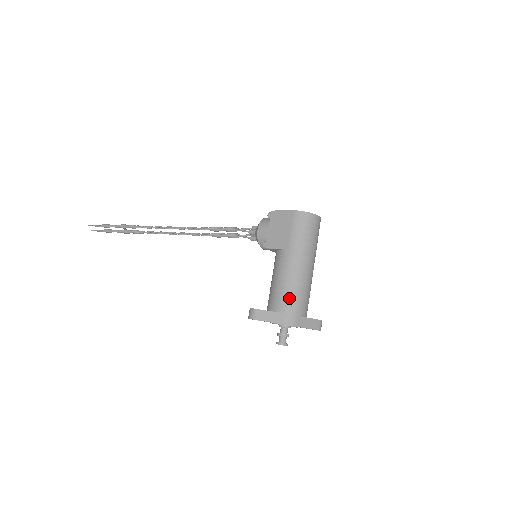
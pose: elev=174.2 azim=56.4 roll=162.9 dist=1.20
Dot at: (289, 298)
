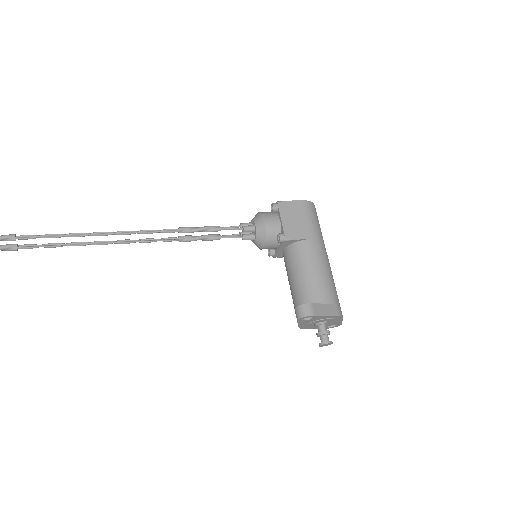
Dot at: (332, 288)
